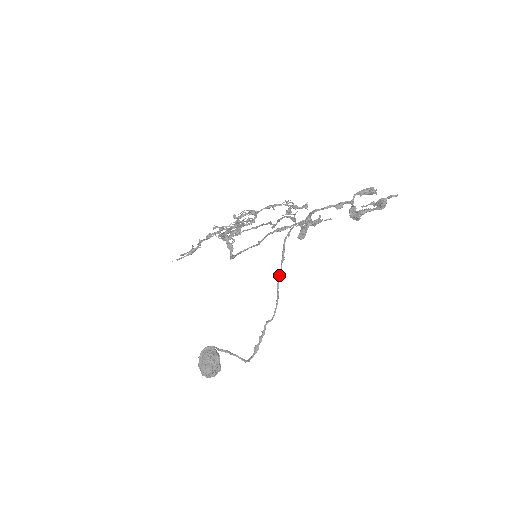
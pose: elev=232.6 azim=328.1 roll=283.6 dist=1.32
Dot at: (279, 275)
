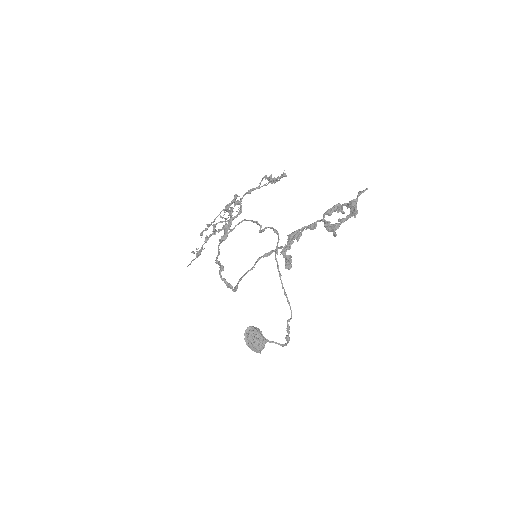
Dot at: (282, 288)
